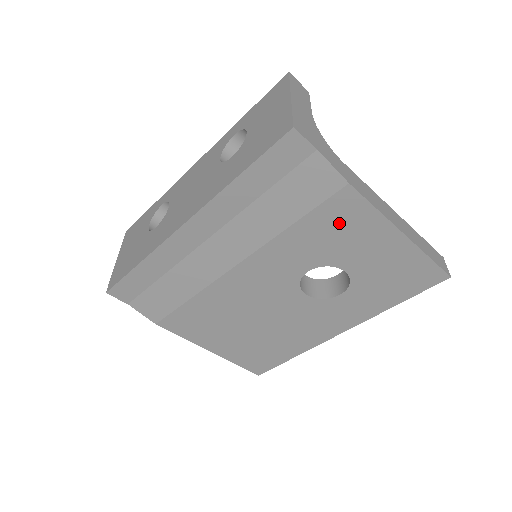
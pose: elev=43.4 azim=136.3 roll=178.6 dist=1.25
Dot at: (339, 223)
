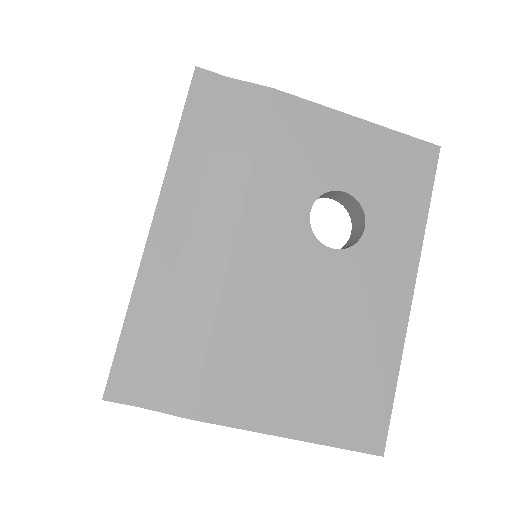
Dot at: (295, 134)
